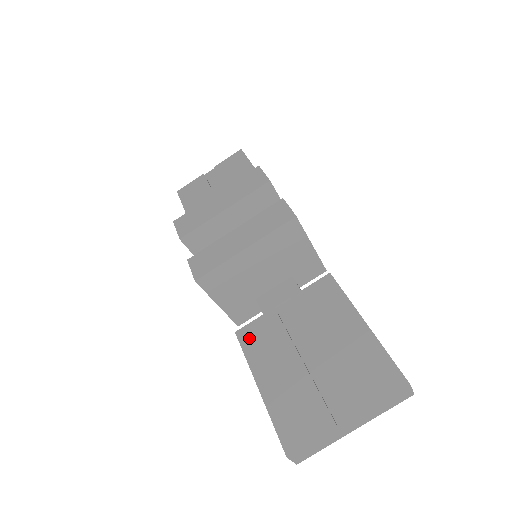
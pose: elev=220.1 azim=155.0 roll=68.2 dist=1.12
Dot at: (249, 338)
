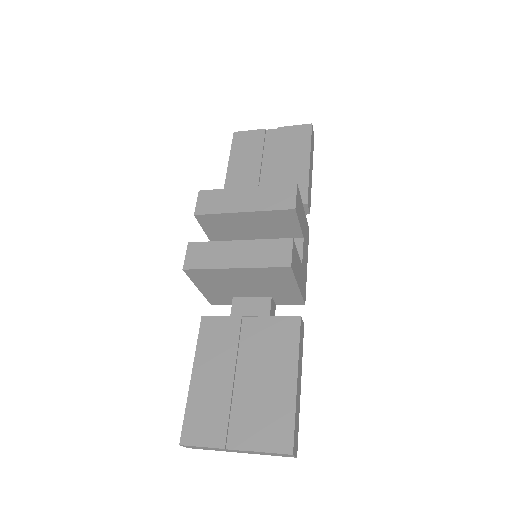
Dot at: (208, 329)
